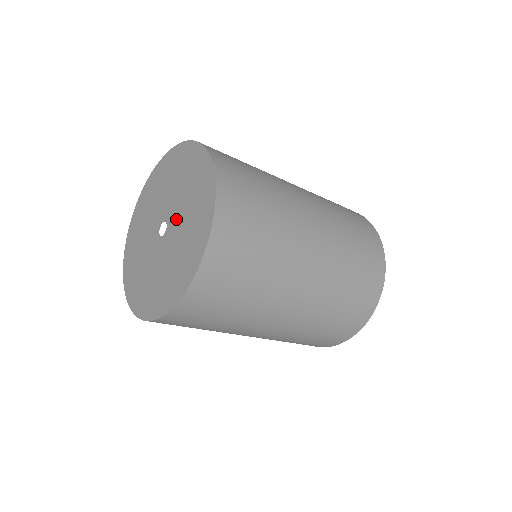
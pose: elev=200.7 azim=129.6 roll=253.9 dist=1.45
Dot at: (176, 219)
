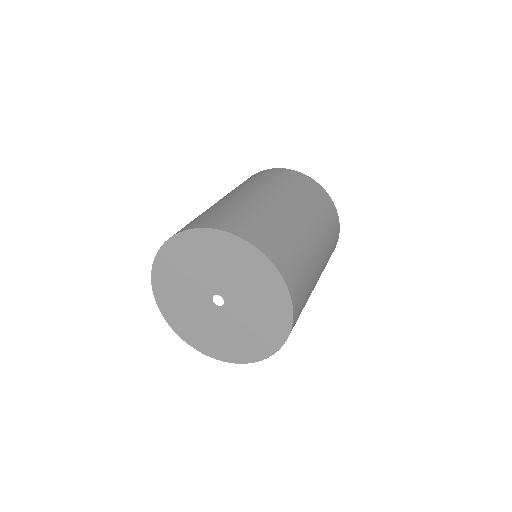
Dot at: (236, 296)
